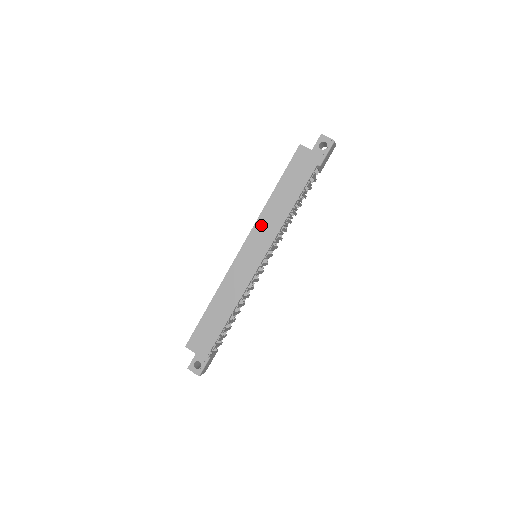
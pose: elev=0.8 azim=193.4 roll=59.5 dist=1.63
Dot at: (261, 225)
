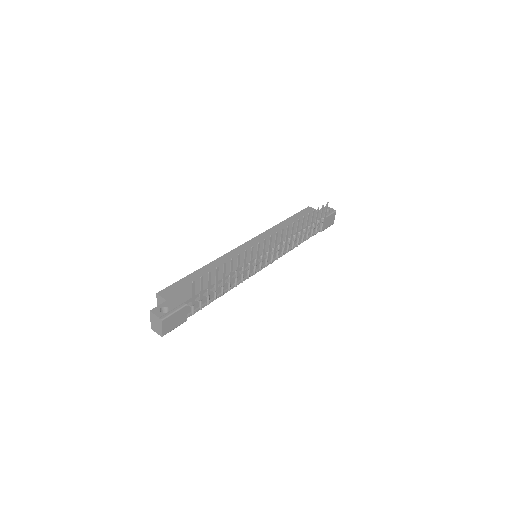
Dot at: (268, 234)
